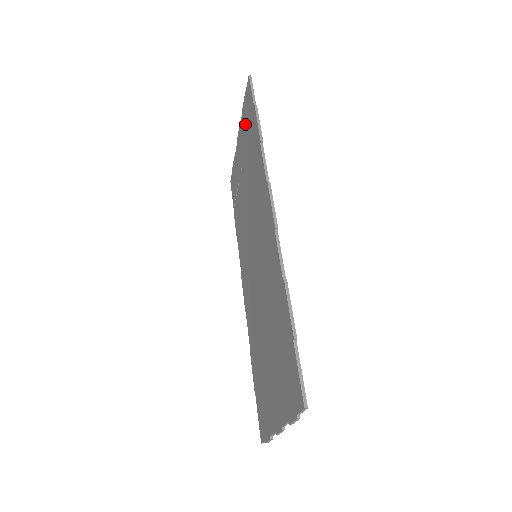
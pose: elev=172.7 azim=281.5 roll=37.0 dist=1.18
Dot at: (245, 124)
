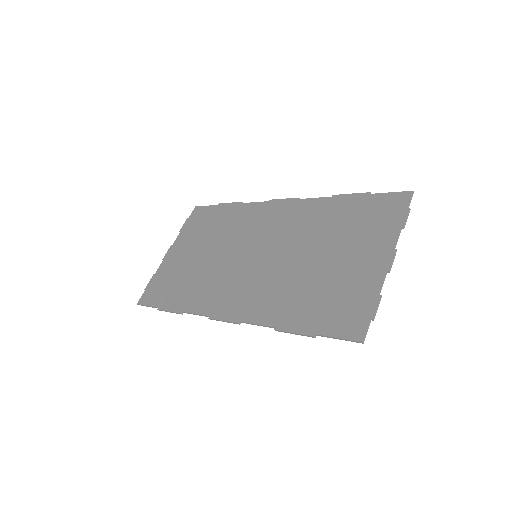
Dot at: (193, 229)
